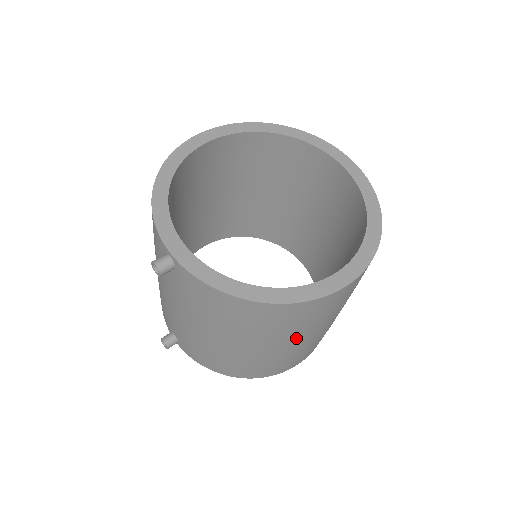
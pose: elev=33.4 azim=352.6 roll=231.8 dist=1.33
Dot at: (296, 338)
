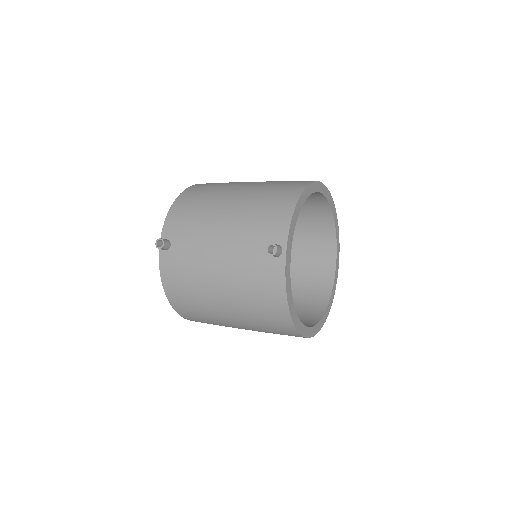
Dot at: (248, 328)
